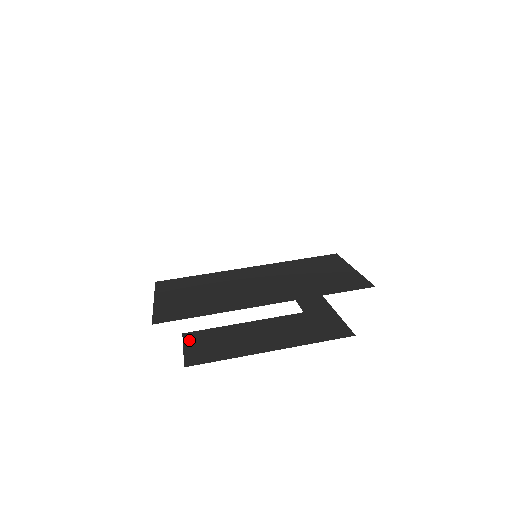
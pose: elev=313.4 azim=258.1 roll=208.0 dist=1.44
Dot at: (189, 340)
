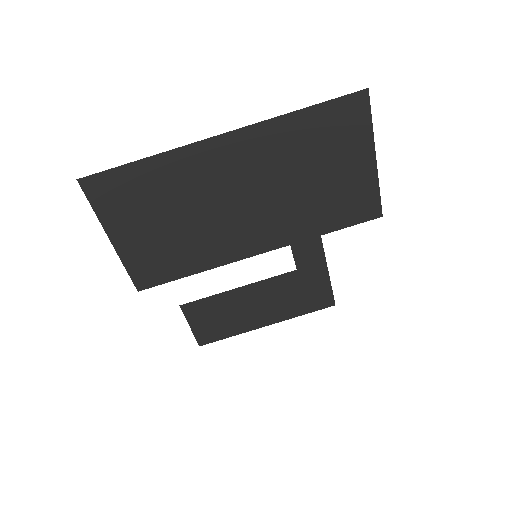
Dot at: (191, 316)
